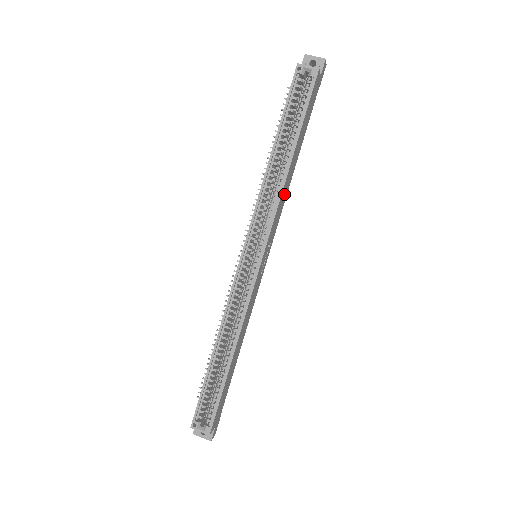
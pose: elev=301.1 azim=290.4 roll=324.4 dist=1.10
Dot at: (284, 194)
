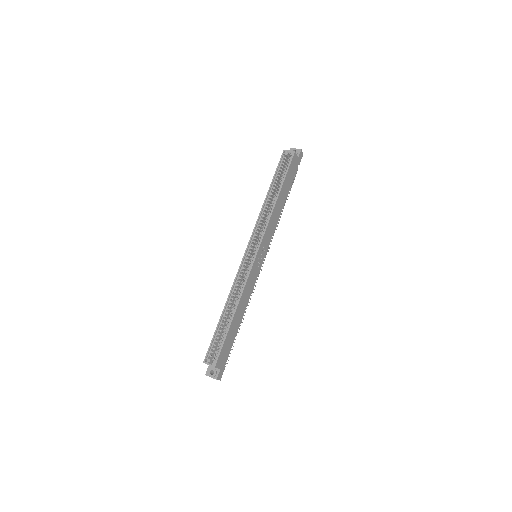
Dot at: (274, 219)
